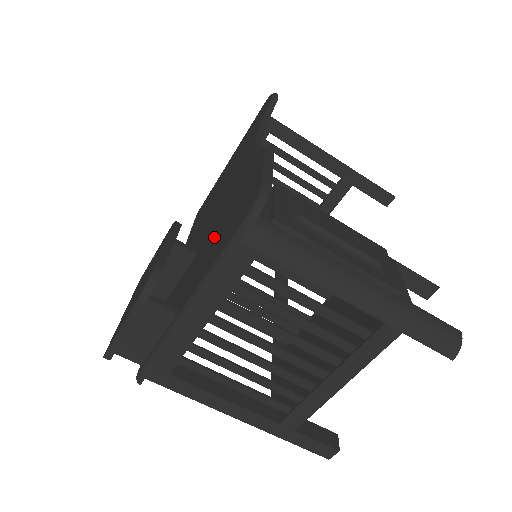
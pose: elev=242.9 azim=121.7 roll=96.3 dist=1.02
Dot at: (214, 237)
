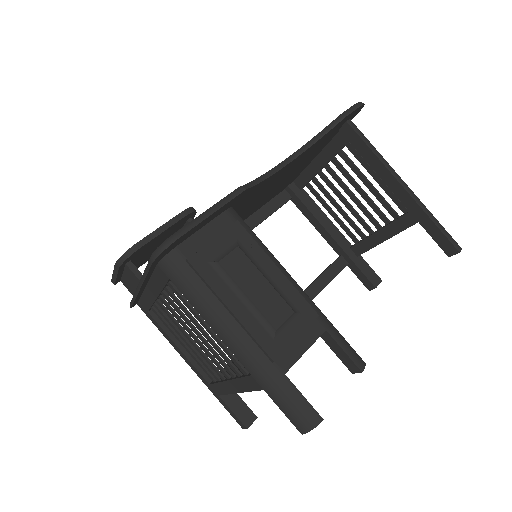
Dot at: occluded
